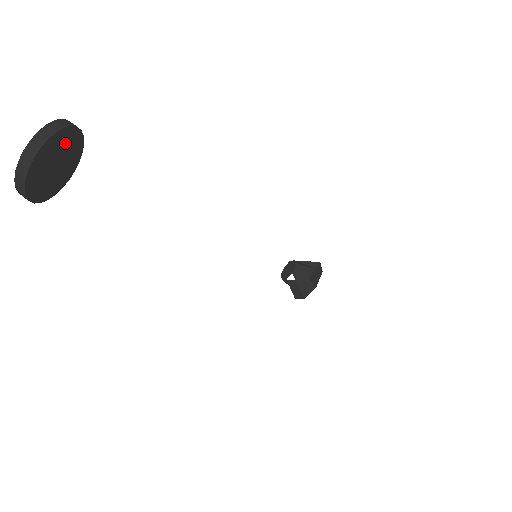
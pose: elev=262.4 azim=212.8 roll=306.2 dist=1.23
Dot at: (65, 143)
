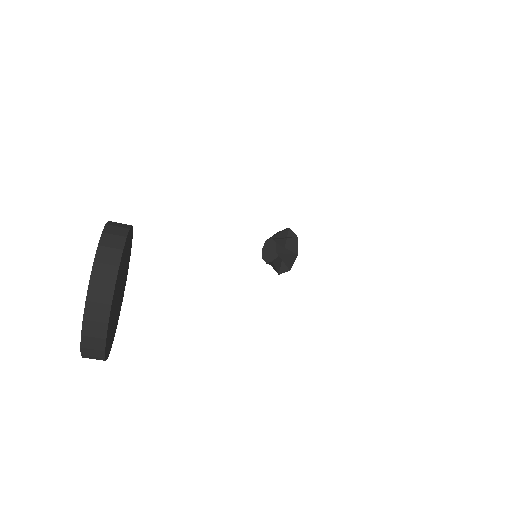
Dot at: (124, 257)
